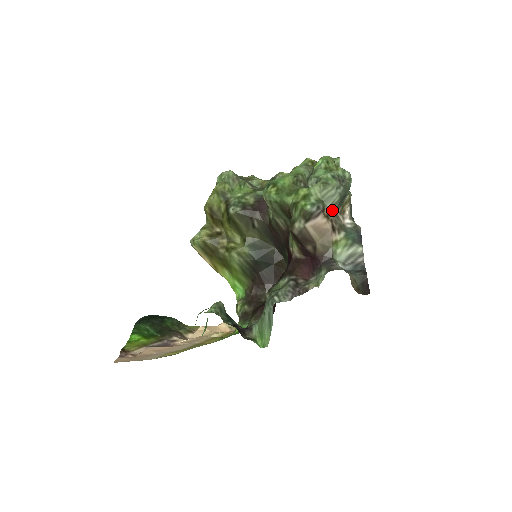
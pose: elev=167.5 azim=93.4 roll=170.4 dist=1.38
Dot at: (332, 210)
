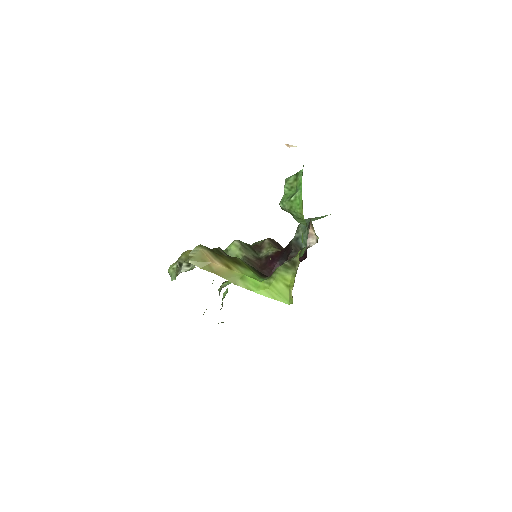
Dot at: occluded
